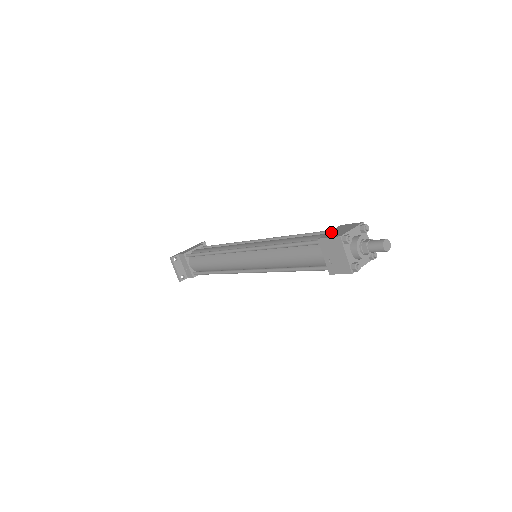
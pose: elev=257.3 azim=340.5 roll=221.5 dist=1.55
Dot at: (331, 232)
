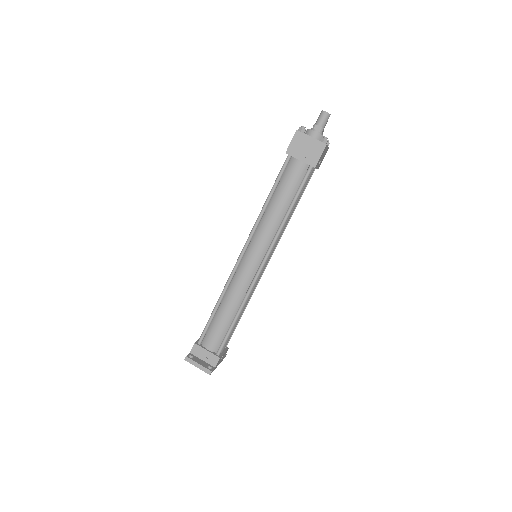
Dot at: occluded
